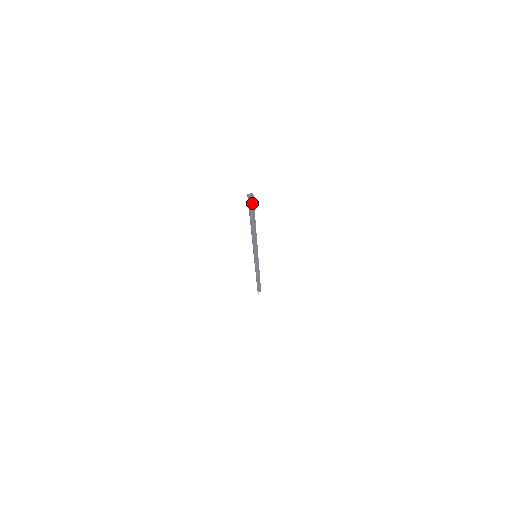
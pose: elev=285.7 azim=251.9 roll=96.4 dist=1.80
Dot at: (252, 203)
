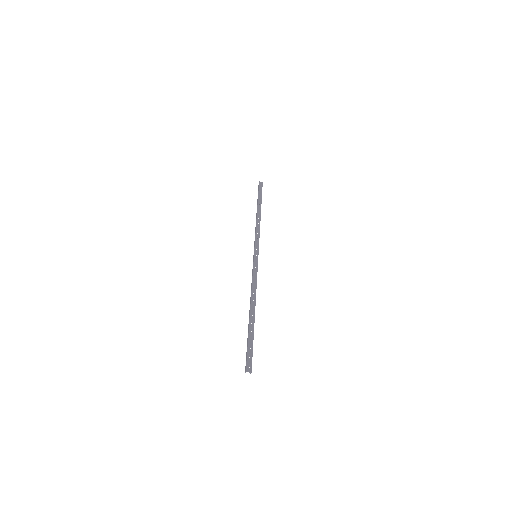
Dot at: (251, 354)
